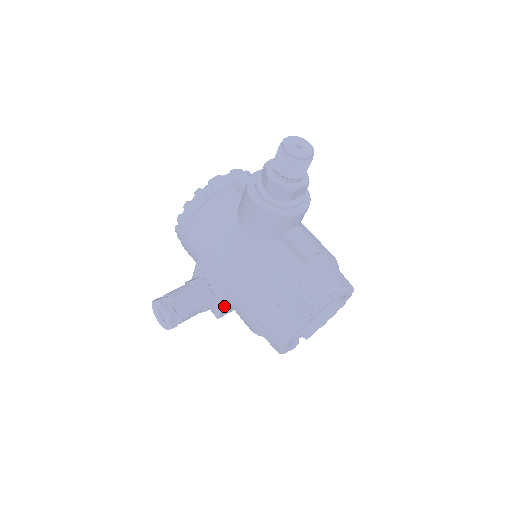
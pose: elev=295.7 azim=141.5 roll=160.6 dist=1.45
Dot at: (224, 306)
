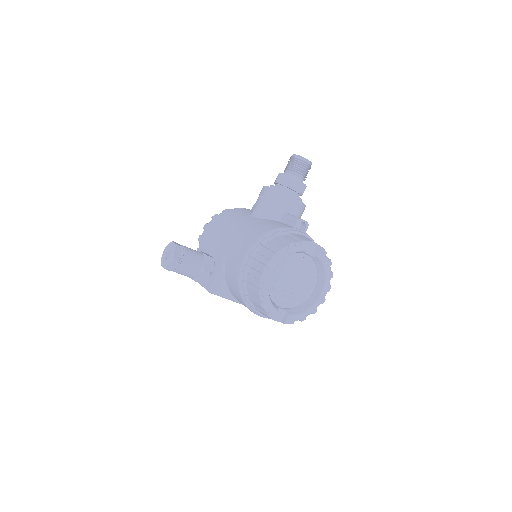
Dot at: (220, 274)
